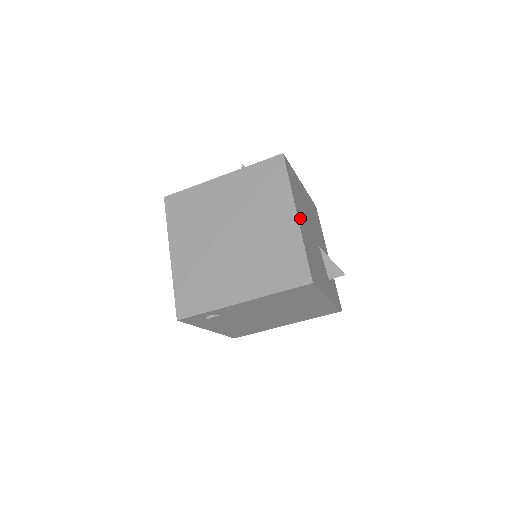
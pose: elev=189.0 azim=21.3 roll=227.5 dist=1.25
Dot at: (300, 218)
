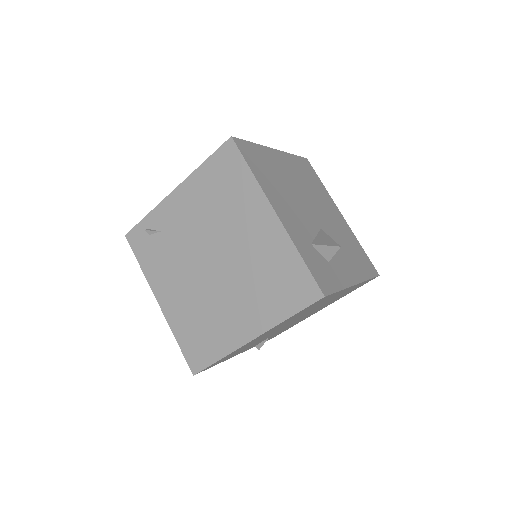
Dot at: (281, 160)
